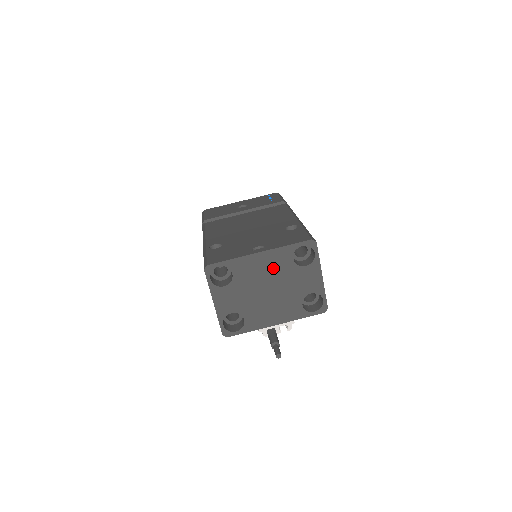
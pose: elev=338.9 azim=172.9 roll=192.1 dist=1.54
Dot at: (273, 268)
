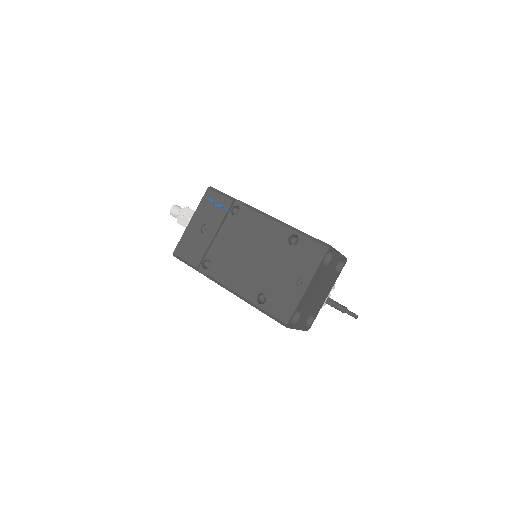
Dot at: (317, 282)
